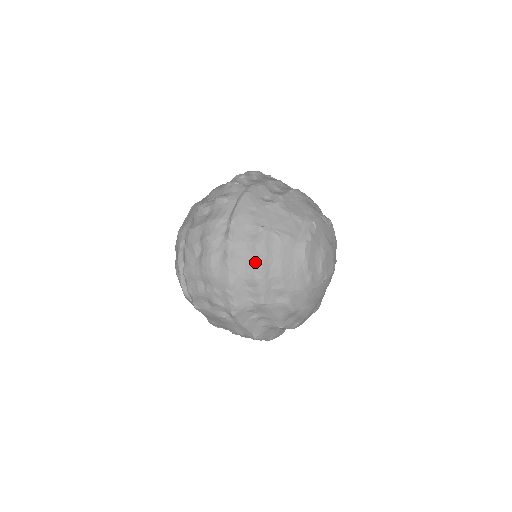
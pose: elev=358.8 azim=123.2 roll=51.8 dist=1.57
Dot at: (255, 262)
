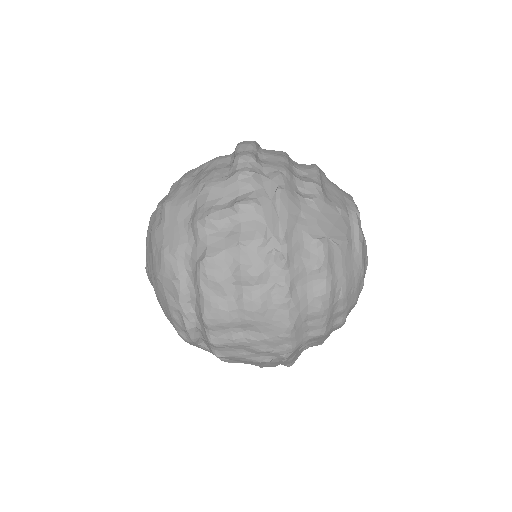
Dot at: (320, 290)
